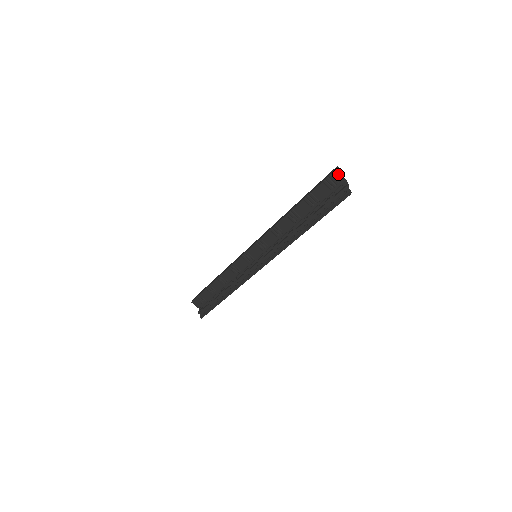
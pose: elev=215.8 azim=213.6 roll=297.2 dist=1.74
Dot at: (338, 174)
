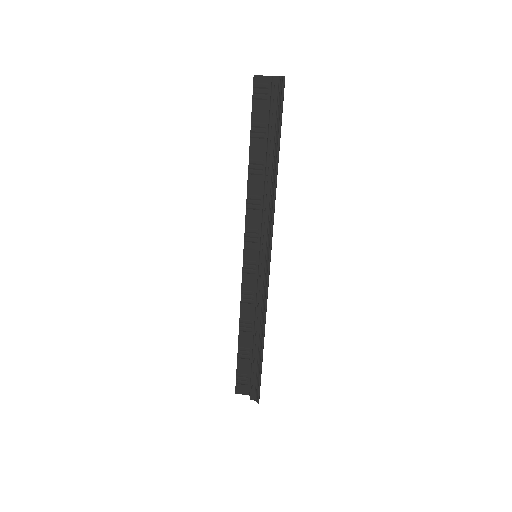
Dot at: (260, 75)
